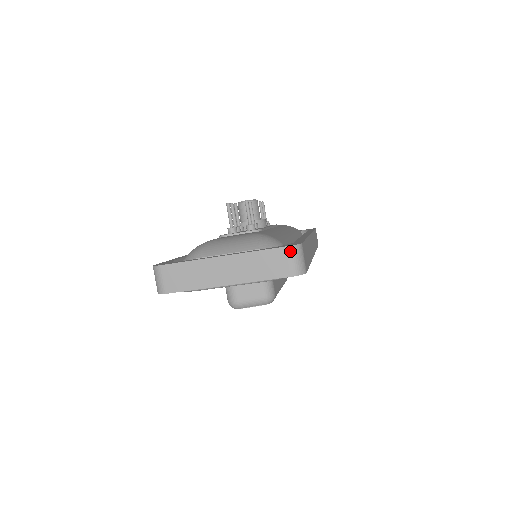
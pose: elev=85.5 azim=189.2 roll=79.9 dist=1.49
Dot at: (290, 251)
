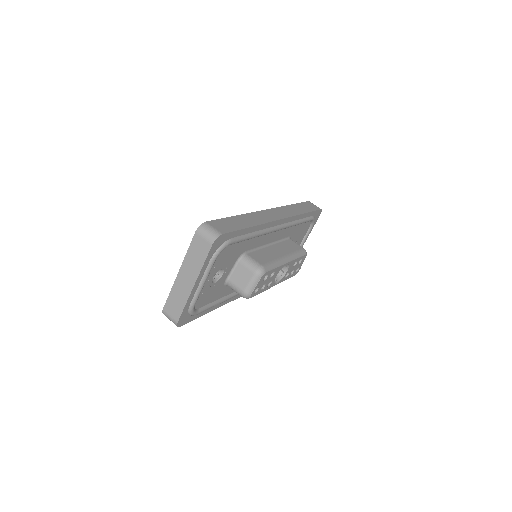
Dot at: (199, 233)
